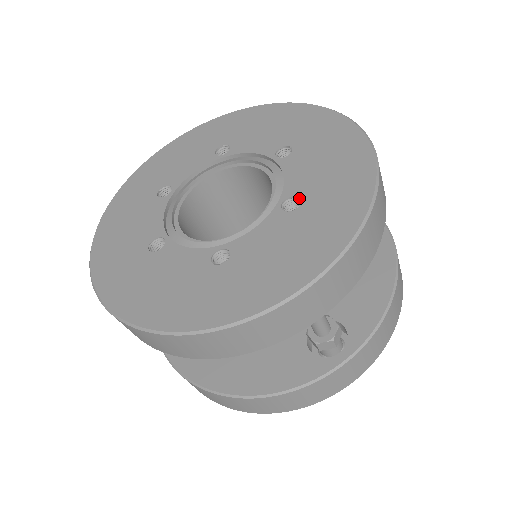
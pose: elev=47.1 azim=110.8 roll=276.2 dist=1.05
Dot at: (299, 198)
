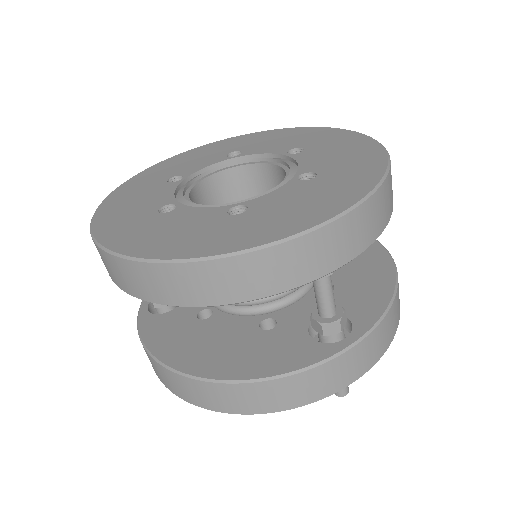
Dot at: (315, 172)
